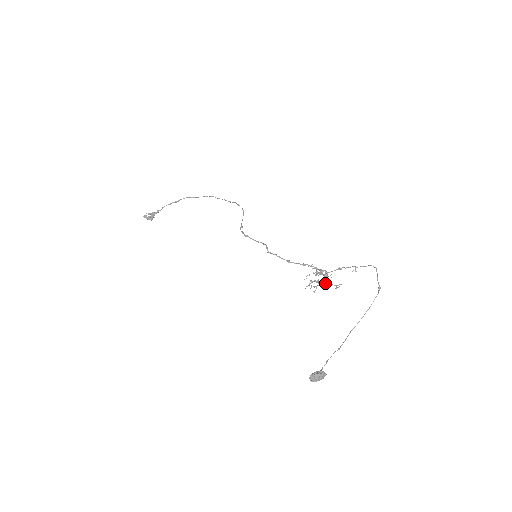
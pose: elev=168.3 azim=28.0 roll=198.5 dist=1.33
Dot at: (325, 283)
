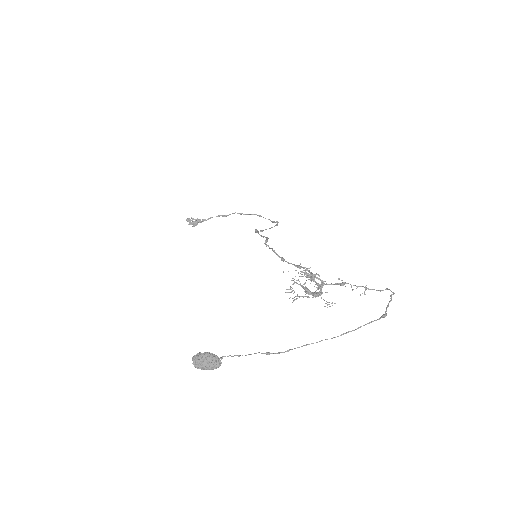
Dot at: (314, 294)
